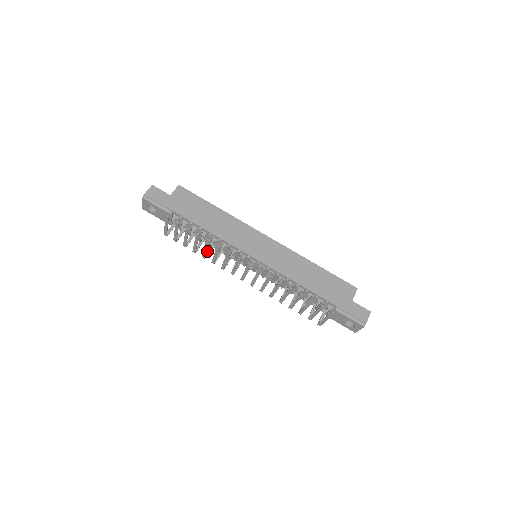
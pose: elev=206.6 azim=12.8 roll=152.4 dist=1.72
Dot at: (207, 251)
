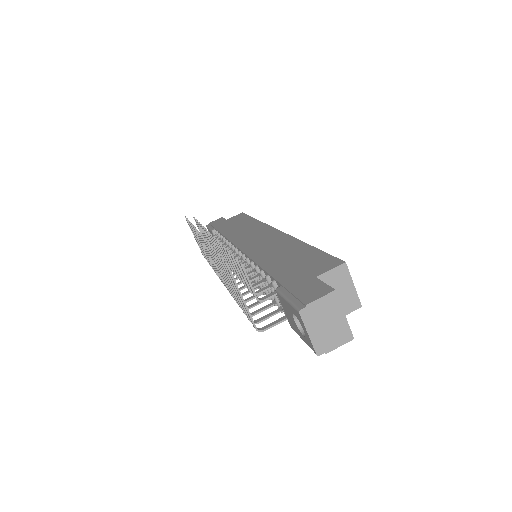
Dot at: occluded
